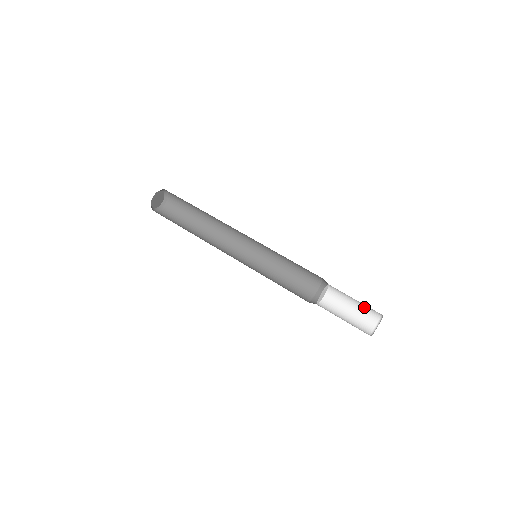
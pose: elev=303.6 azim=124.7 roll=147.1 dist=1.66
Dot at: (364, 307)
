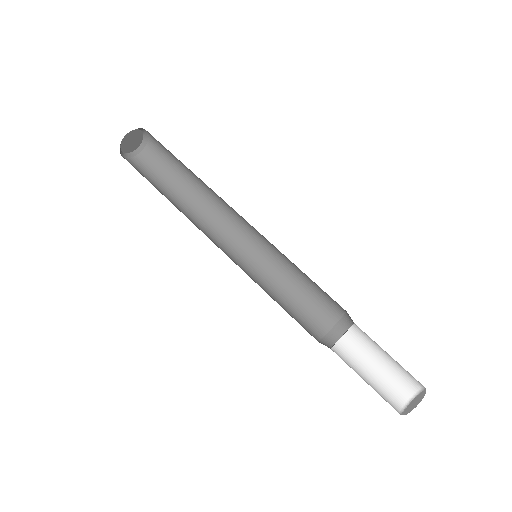
Dot at: (397, 369)
